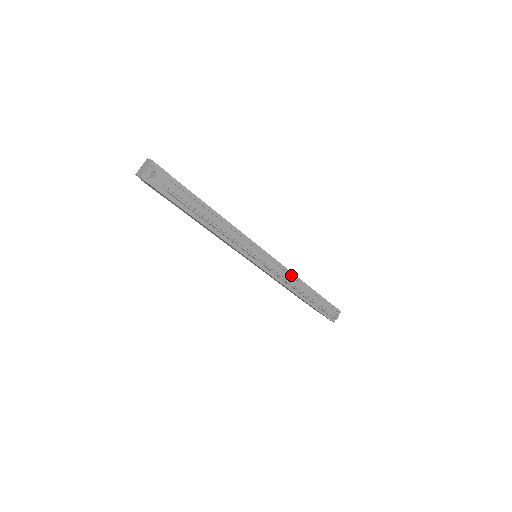
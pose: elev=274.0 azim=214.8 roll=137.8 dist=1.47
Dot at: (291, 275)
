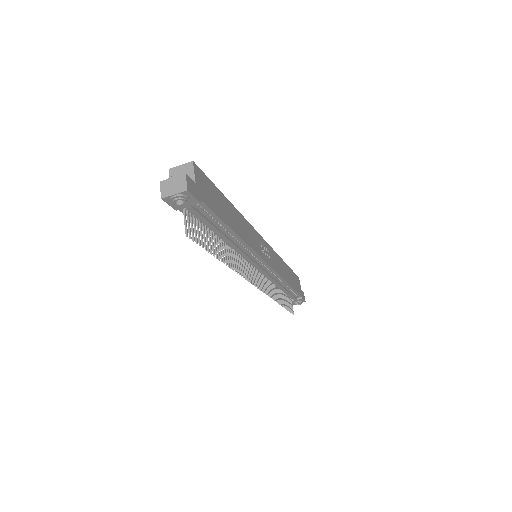
Dot at: (279, 278)
